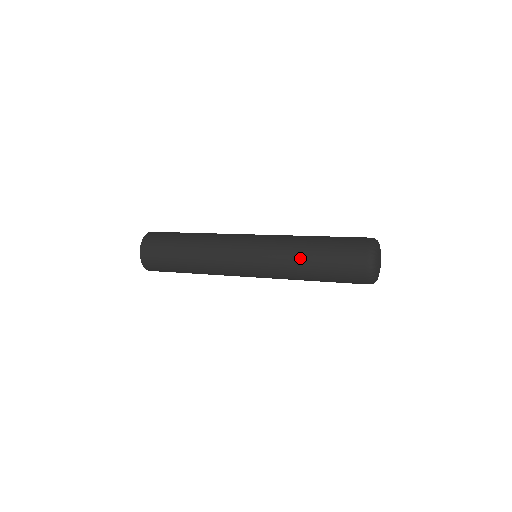
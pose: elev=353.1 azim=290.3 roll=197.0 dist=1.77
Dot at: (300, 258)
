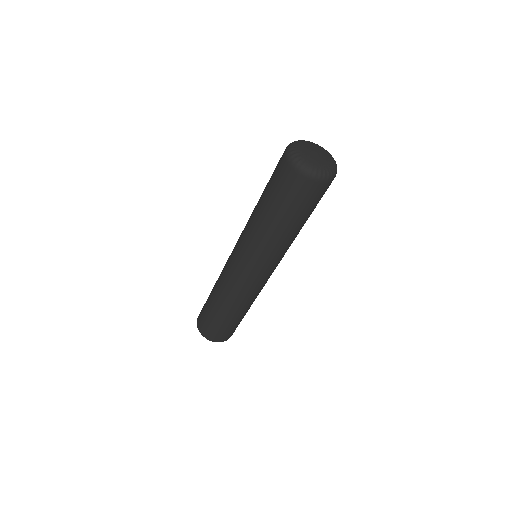
Dot at: (255, 216)
